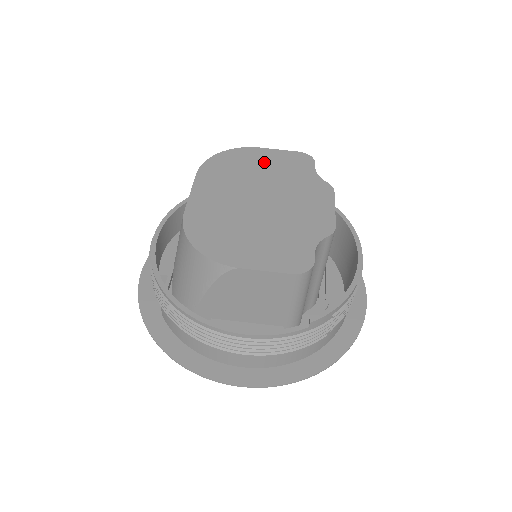
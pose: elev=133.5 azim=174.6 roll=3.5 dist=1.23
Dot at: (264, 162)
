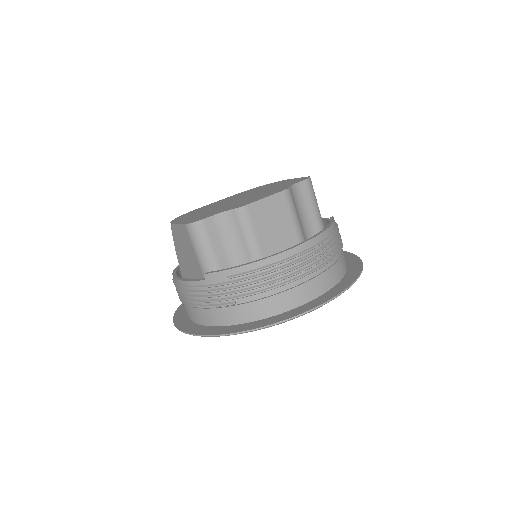
Dot at: occluded
